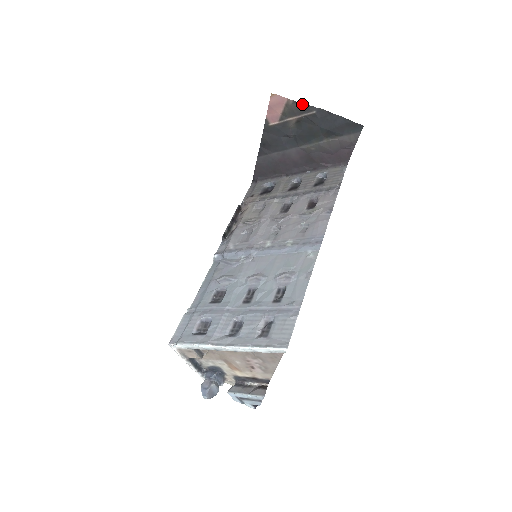
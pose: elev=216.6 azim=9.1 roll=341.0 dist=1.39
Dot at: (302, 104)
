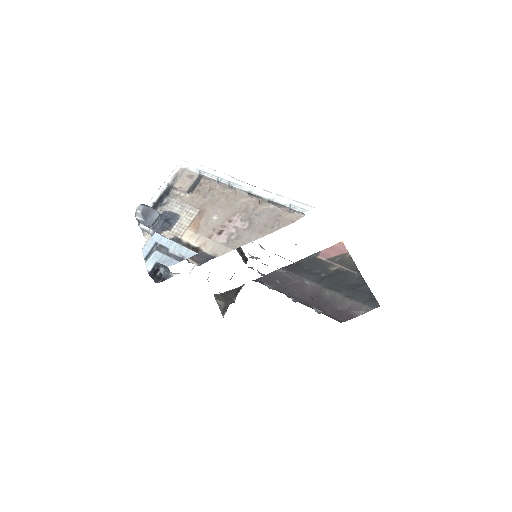
Dot at: (353, 262)
